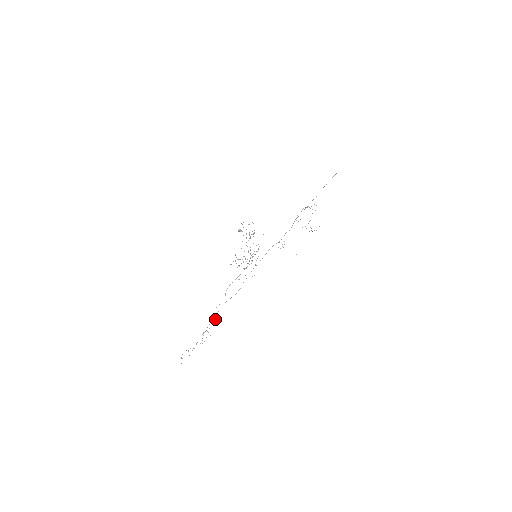
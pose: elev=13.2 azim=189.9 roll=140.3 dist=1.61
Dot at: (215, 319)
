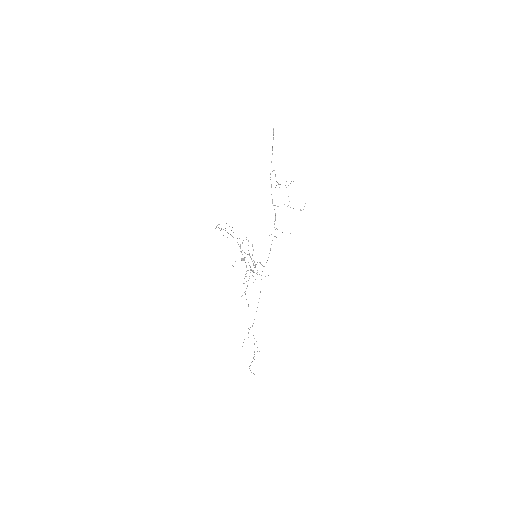
Dot at: occluded
